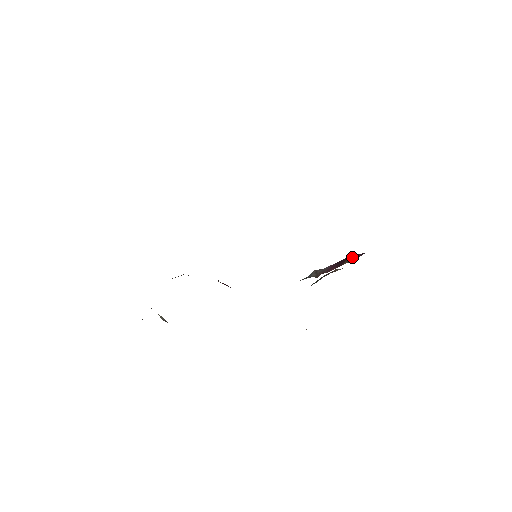
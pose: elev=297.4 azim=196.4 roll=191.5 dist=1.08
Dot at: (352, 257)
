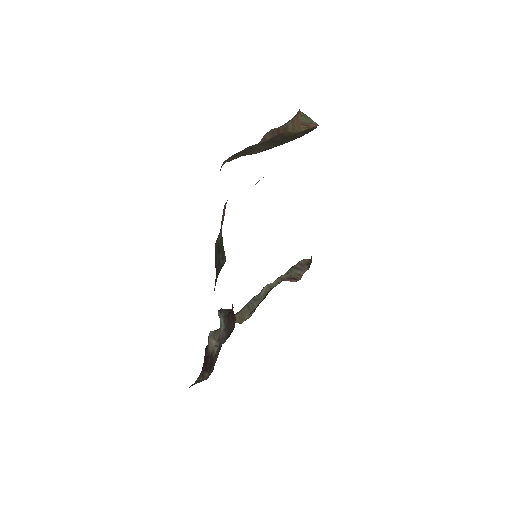
Dot at: occluded
